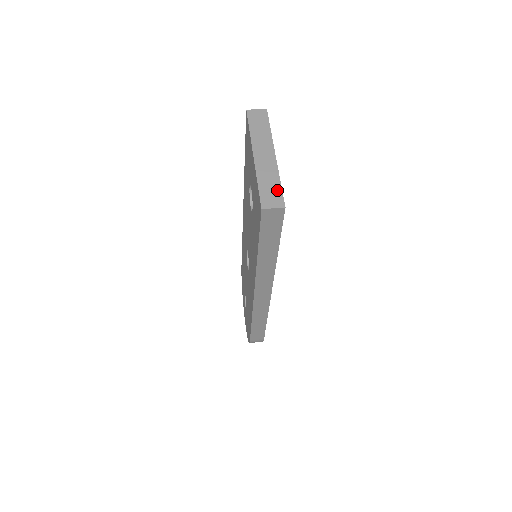
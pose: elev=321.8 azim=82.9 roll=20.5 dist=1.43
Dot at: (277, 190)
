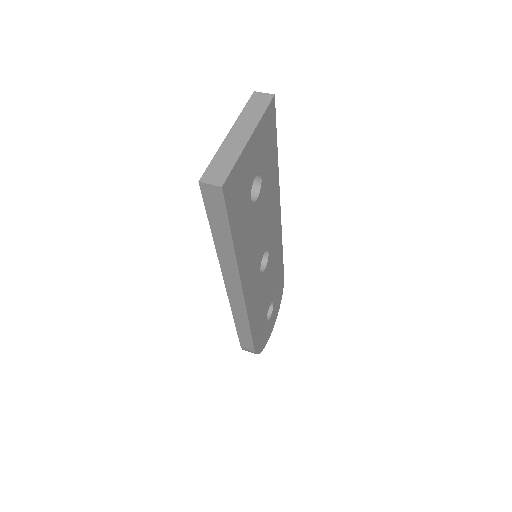
Dot at: (226, 169)
